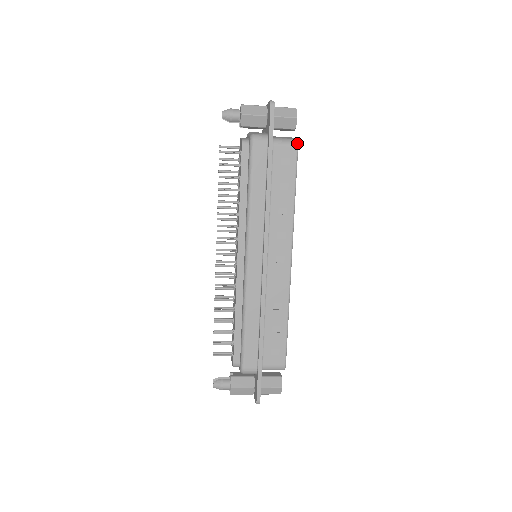
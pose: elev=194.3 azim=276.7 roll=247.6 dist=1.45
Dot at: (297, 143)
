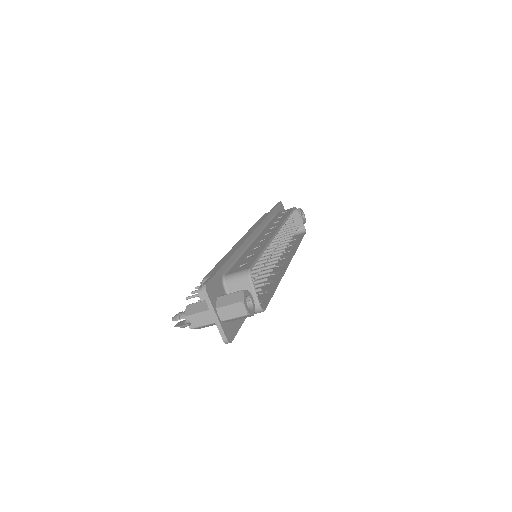
Dot at: (295, 207)
